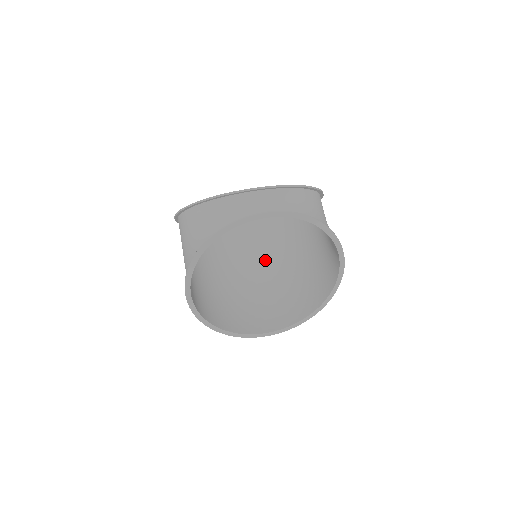
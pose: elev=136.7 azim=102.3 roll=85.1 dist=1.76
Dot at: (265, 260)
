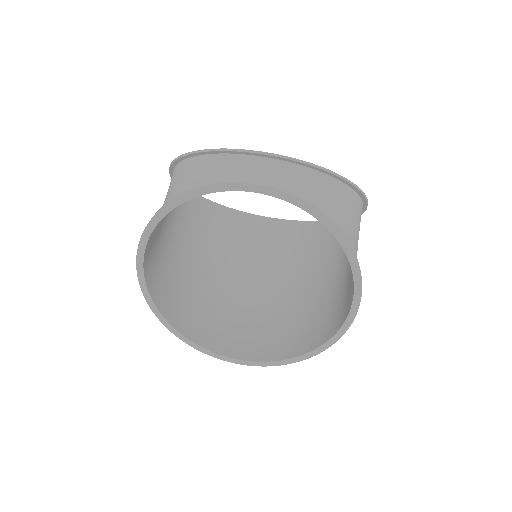
Dot at: (278, 271)
